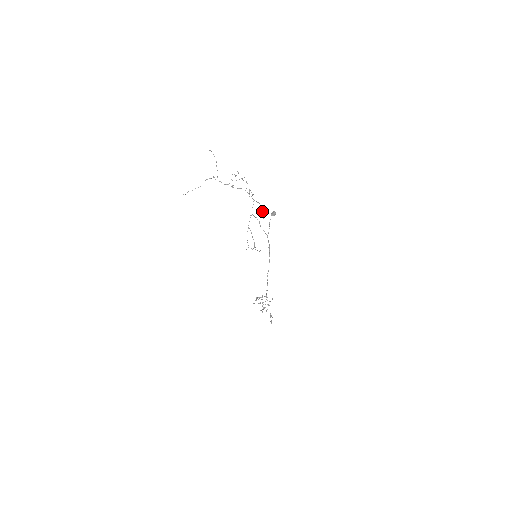
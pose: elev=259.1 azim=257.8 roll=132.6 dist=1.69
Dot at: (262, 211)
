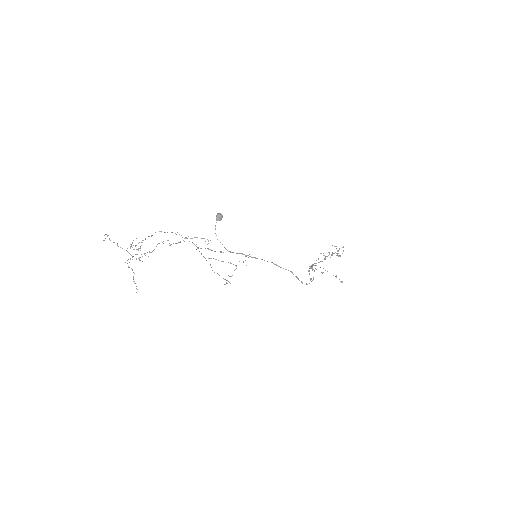
Dot at: occluded
